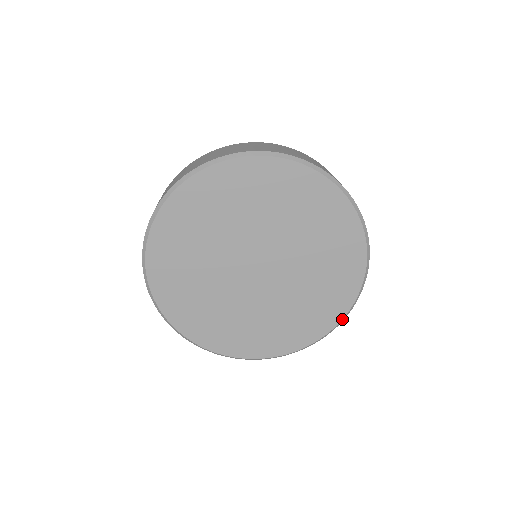
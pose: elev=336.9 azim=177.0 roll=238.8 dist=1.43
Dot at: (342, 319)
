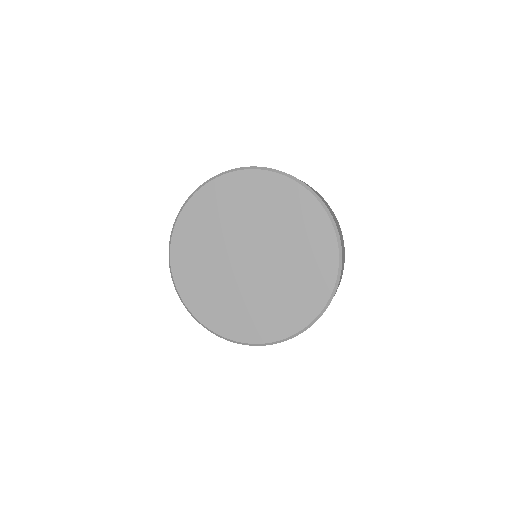
Dot at: (338, 265)
